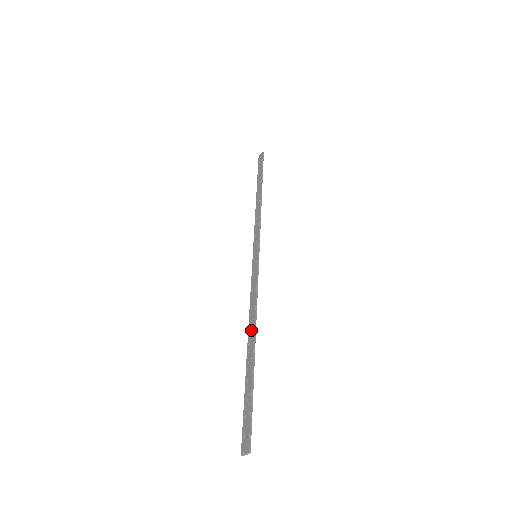
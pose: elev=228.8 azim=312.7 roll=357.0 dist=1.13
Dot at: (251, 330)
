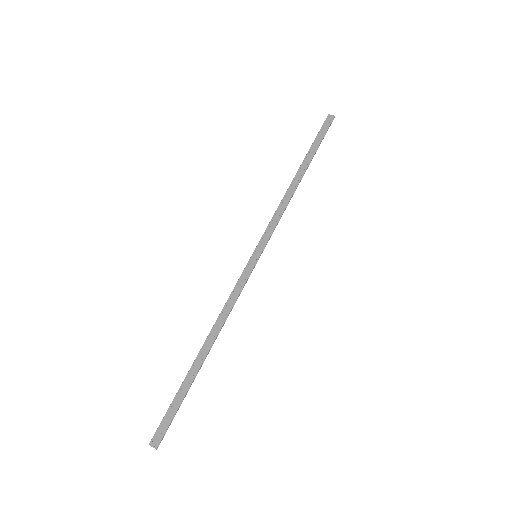
Dot at: (211, 338)
